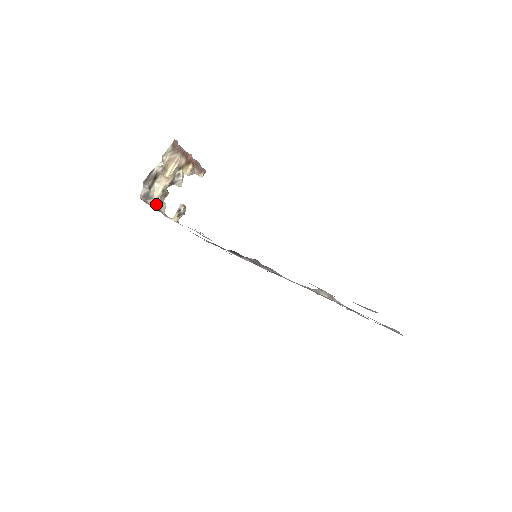
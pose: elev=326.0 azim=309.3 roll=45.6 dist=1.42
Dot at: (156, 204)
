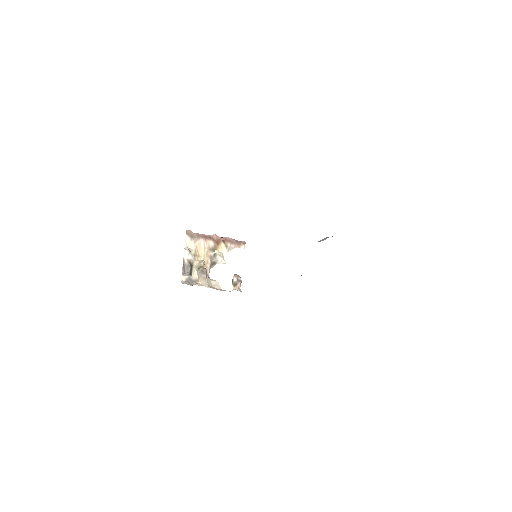
Dot at: (200, 283)
